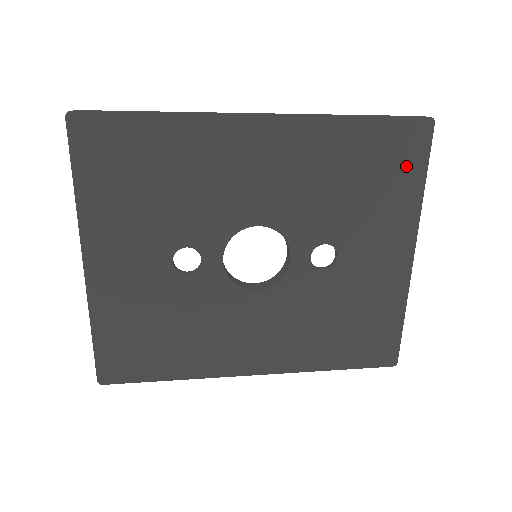
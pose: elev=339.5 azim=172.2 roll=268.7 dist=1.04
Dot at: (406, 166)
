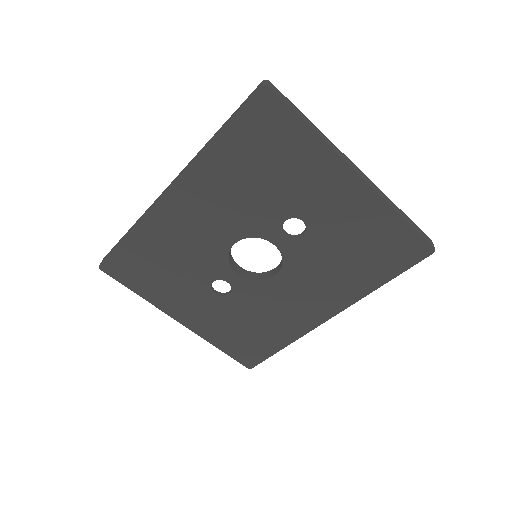
Dot at: (282, 131)
